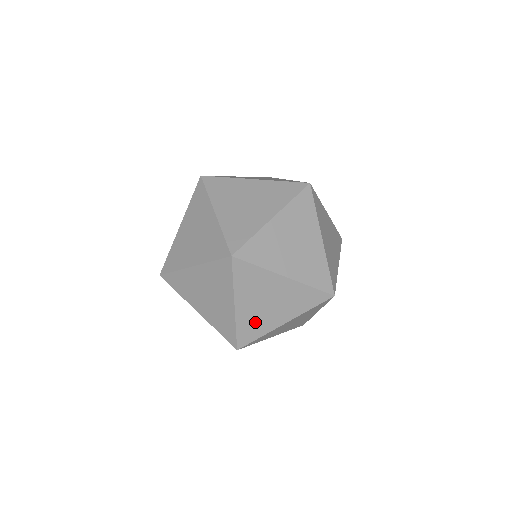
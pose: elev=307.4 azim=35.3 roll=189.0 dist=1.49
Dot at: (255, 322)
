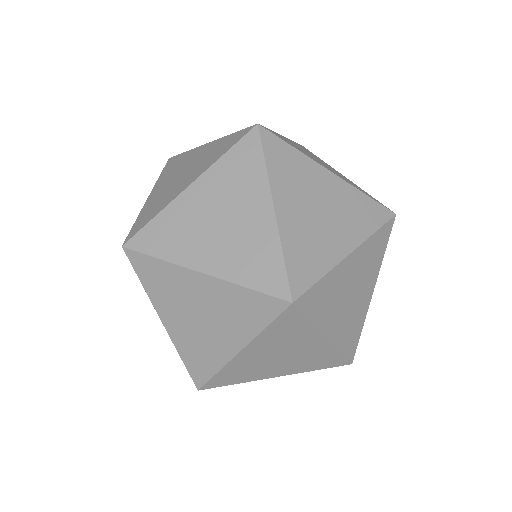
Dot at: occluded
